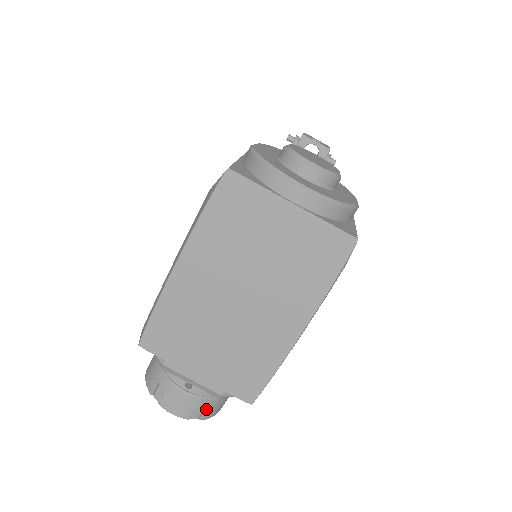
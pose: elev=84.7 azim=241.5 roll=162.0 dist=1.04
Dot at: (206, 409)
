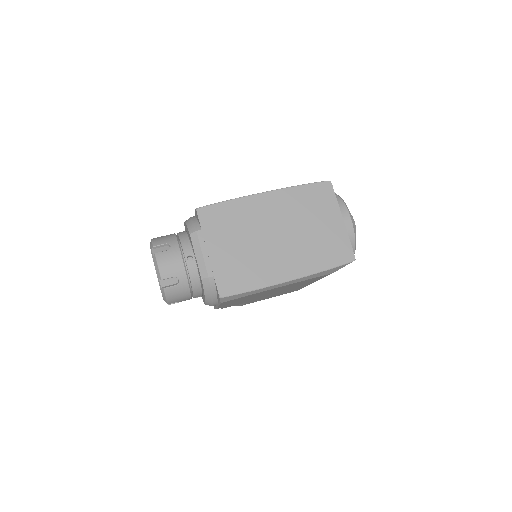
Dot at: (177, 285)
